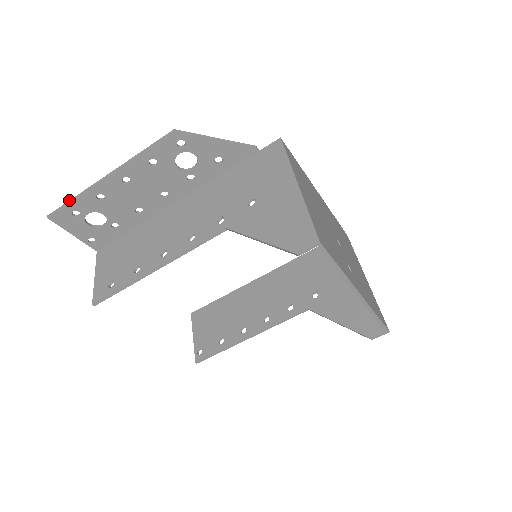
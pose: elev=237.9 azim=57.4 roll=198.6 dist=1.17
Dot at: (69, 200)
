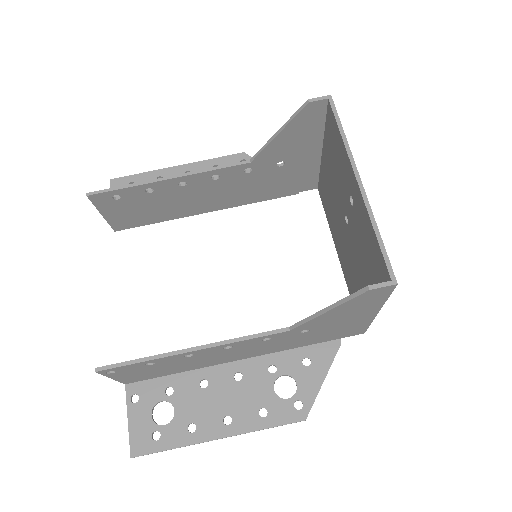
Dot at: (136, 175)
